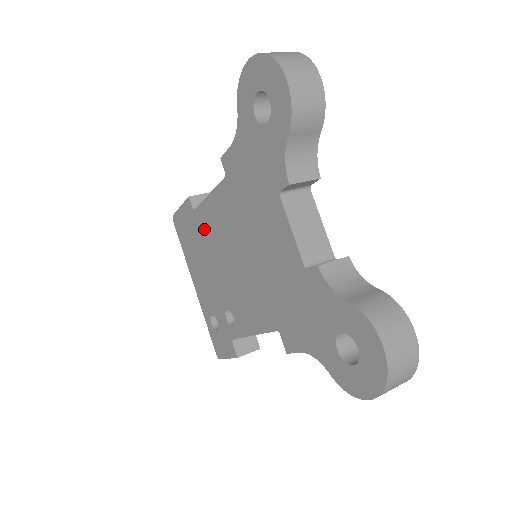
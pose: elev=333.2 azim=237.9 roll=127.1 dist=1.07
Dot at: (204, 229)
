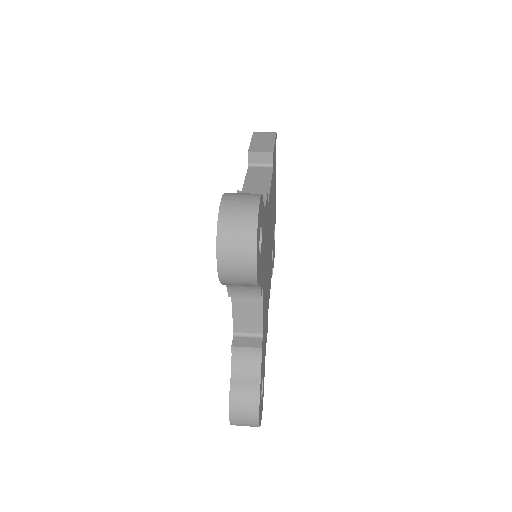
Dot at: occluded
